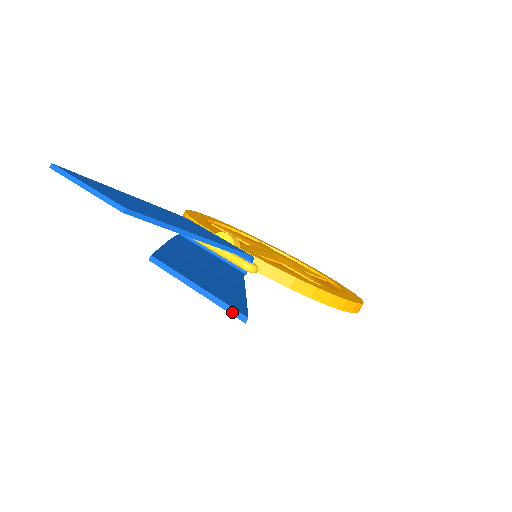
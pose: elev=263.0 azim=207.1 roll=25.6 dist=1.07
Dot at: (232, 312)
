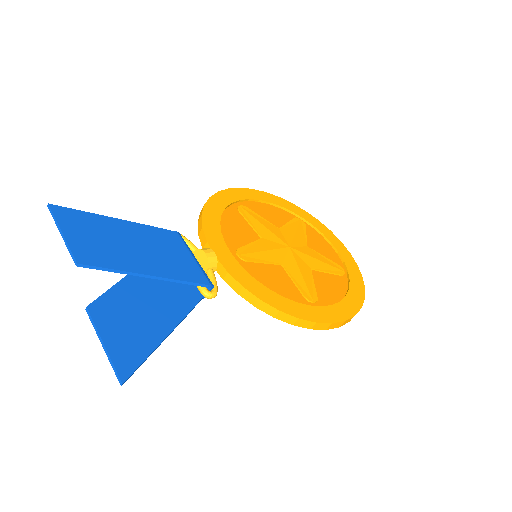
Dot at: (116, 374)
